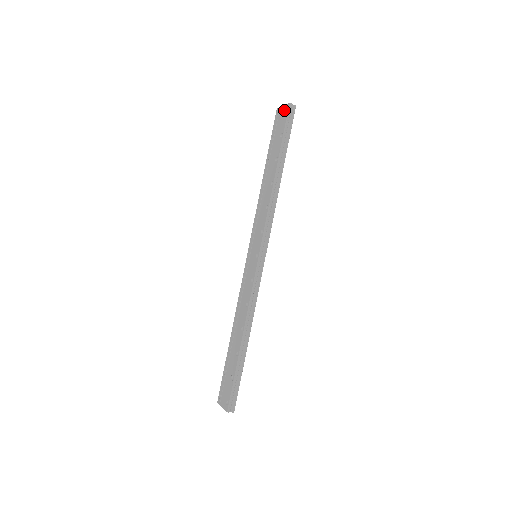
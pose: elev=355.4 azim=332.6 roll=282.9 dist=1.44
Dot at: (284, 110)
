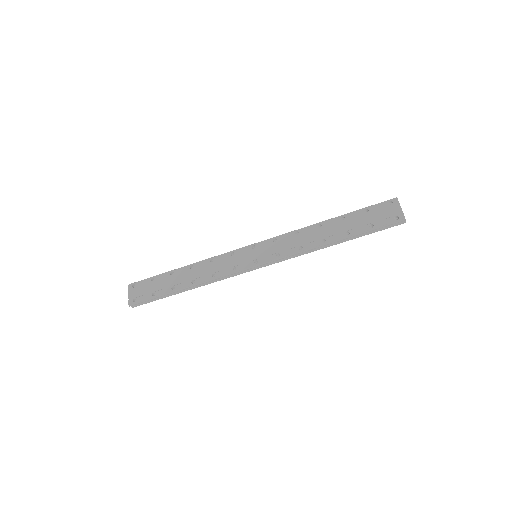
Dot at: (397, 213)
